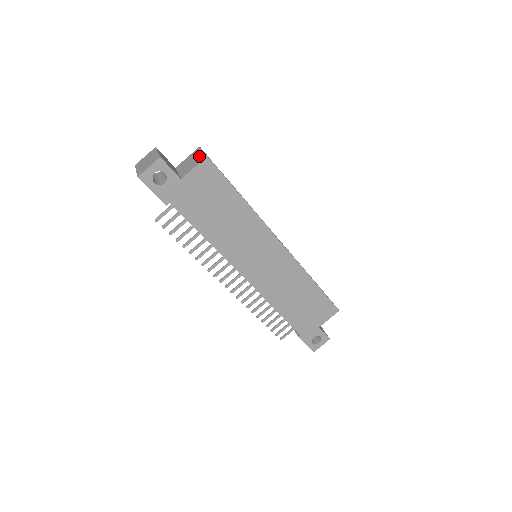
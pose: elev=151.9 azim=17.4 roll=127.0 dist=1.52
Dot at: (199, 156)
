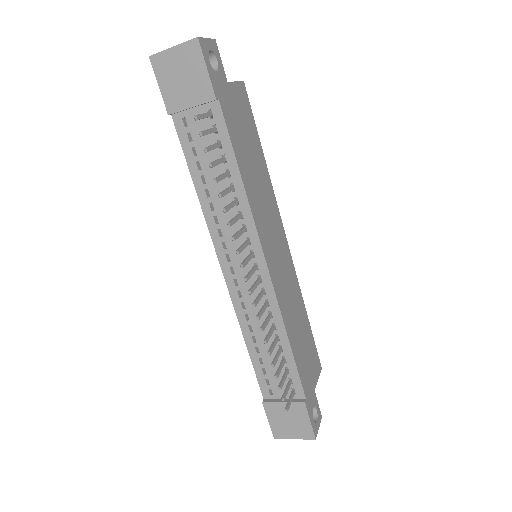
Dot at: occluded
